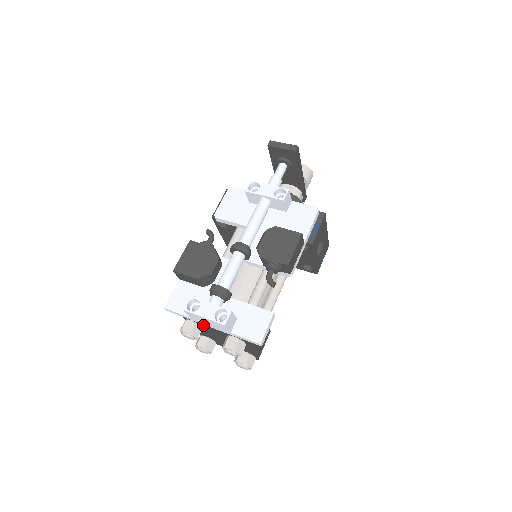
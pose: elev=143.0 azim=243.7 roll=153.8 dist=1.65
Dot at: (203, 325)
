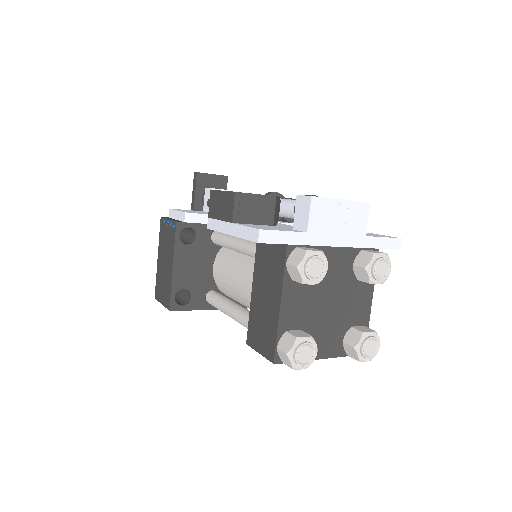
Dot at: occluded
